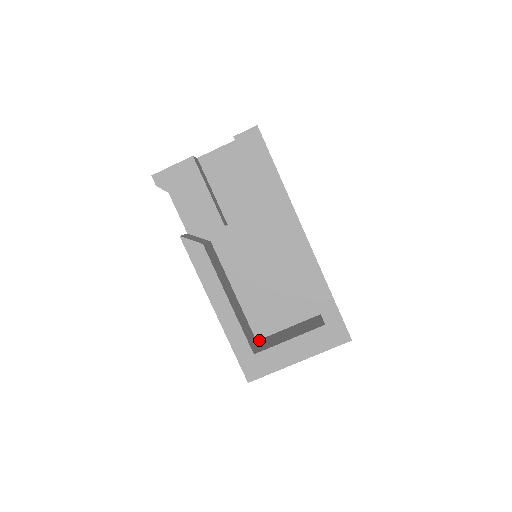
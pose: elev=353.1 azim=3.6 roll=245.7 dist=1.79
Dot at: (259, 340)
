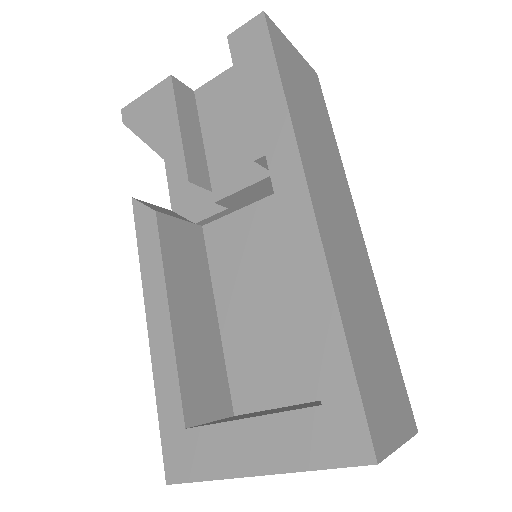
Dot at: (236, 415)
